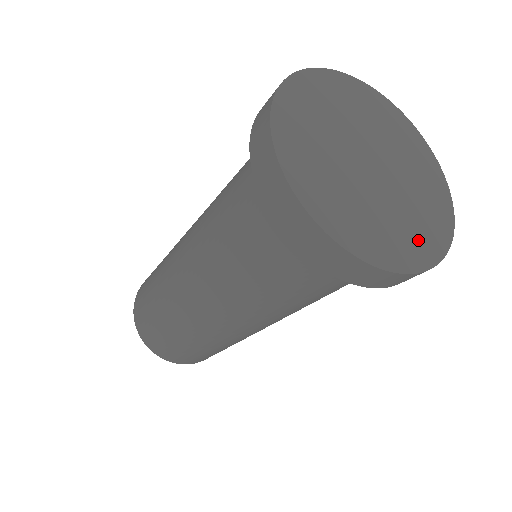
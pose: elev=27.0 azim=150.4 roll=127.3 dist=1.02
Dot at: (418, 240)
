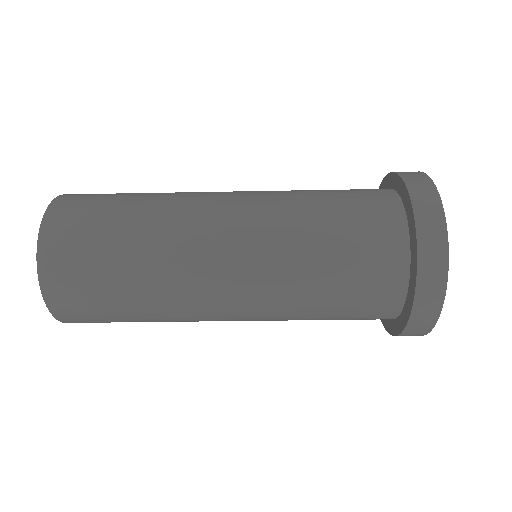
Dot at: occluded
